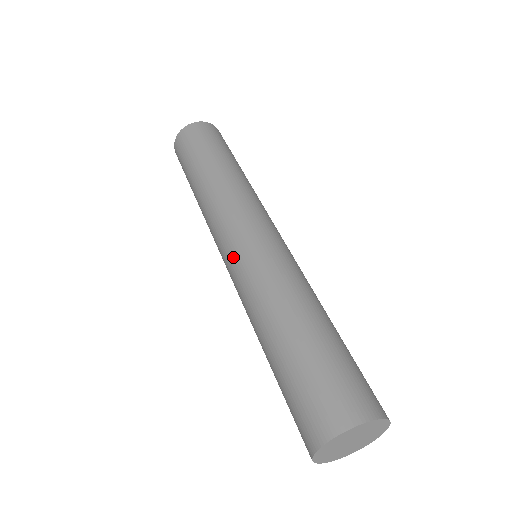
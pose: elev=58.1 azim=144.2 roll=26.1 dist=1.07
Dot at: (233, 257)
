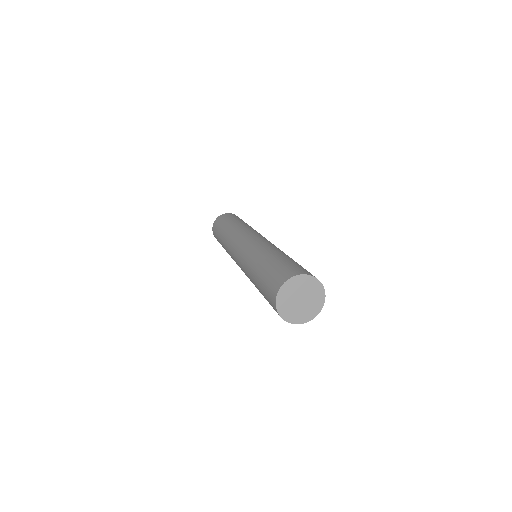
Dot at: (241, 248)
